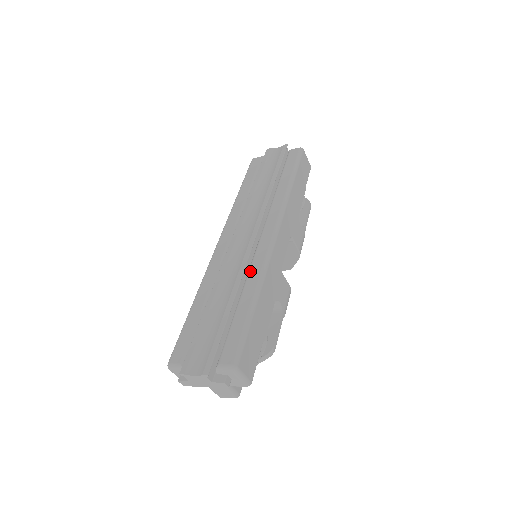
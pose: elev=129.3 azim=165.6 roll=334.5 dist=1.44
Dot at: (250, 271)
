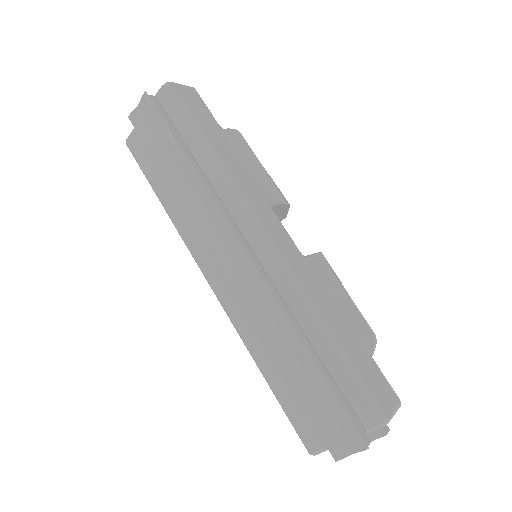
Dot at: (286, 301)
